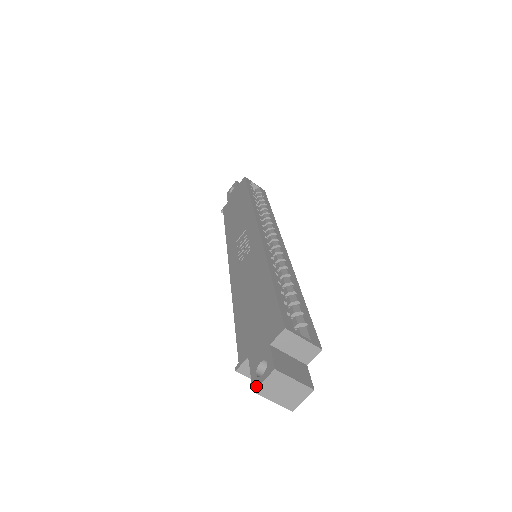
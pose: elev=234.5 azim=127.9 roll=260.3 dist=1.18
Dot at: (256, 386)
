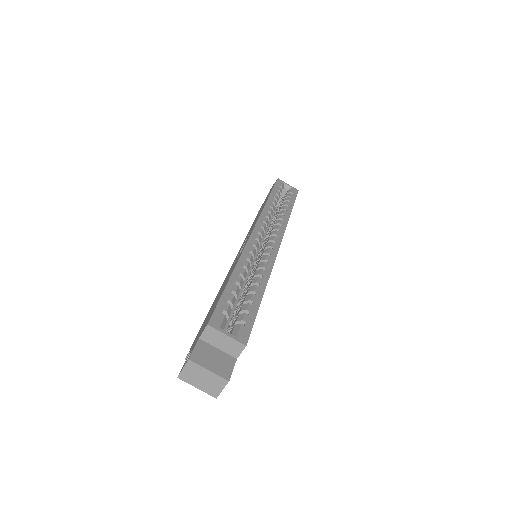
Dot at: (179, 373)
